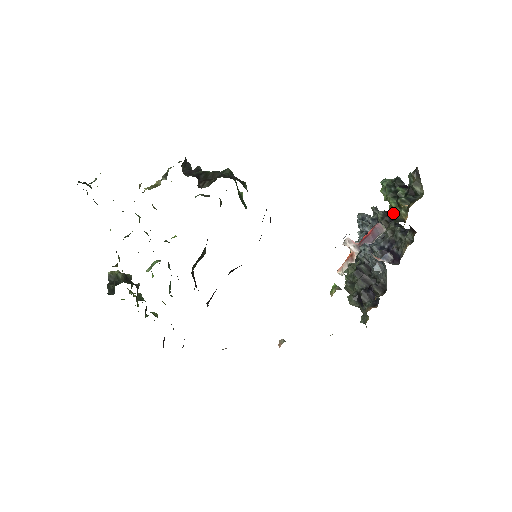
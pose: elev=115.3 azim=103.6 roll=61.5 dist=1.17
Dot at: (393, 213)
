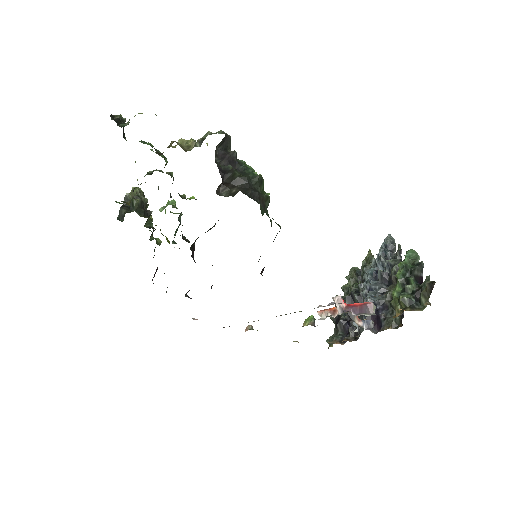
Dot at: (393, 297)
